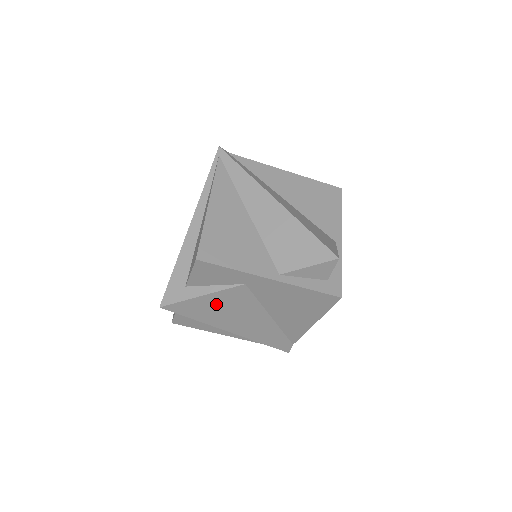
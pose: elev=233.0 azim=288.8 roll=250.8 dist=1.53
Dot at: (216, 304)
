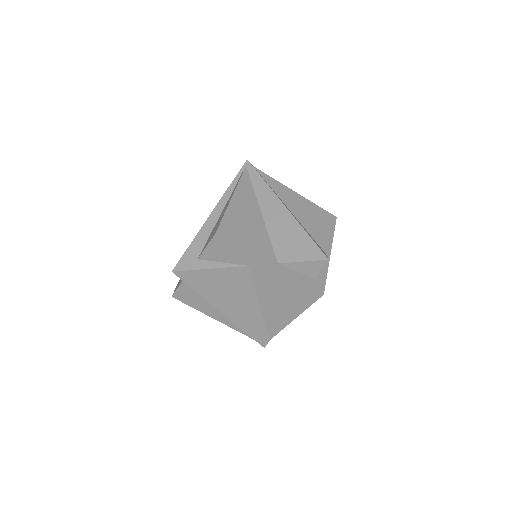
Dot at: (219, 280)
